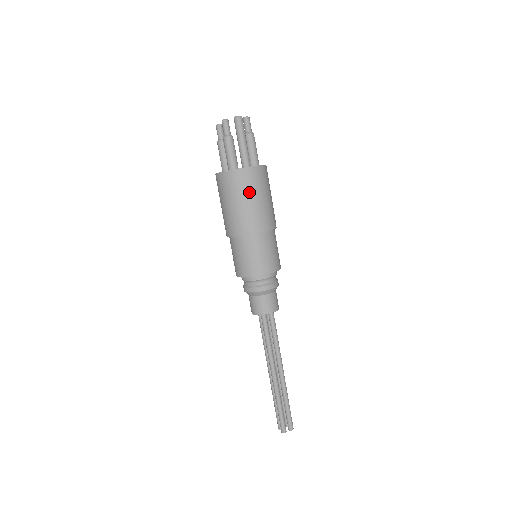
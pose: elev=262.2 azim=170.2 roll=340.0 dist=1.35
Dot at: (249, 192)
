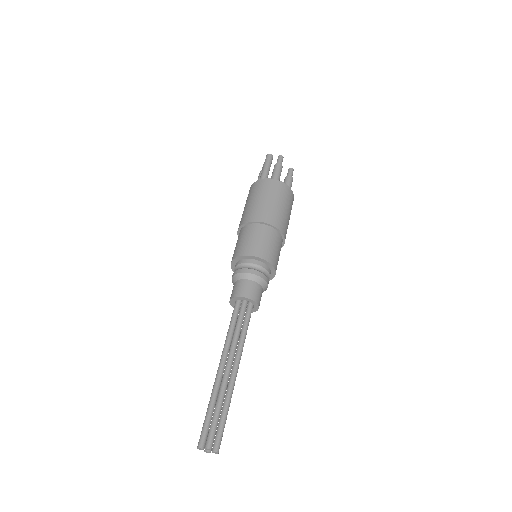
Dot at: (251, 197)
